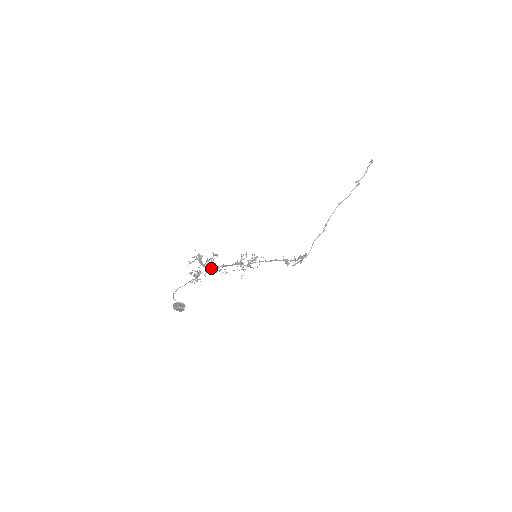
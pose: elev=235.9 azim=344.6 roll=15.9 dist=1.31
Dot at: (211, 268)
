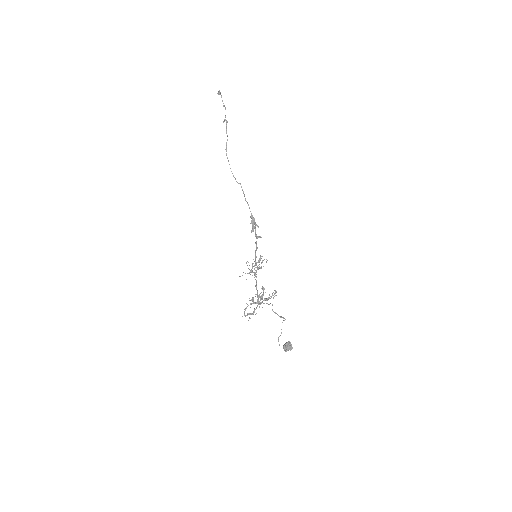
Dot at: (267, 300)
